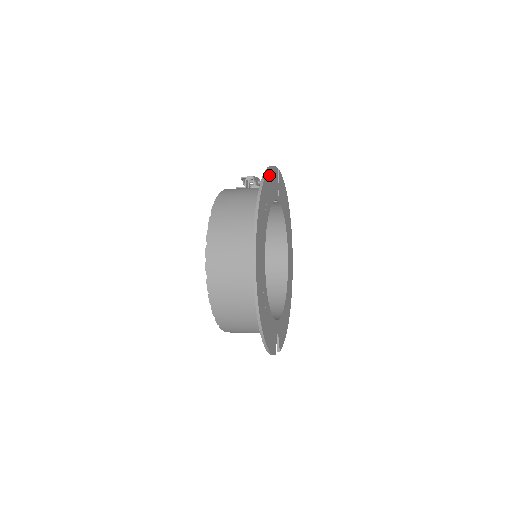
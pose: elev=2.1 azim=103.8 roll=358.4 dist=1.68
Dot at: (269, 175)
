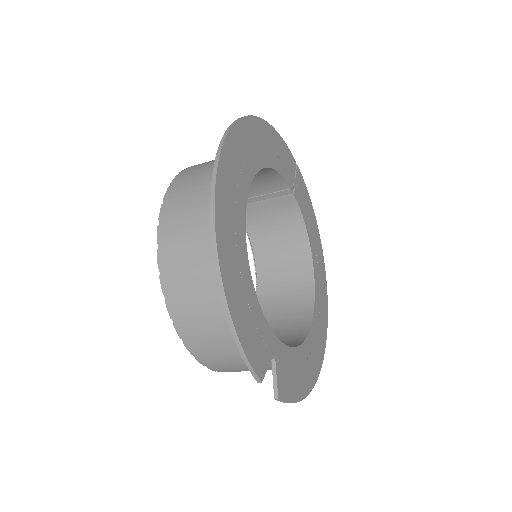
Dot at: (273, 134)
